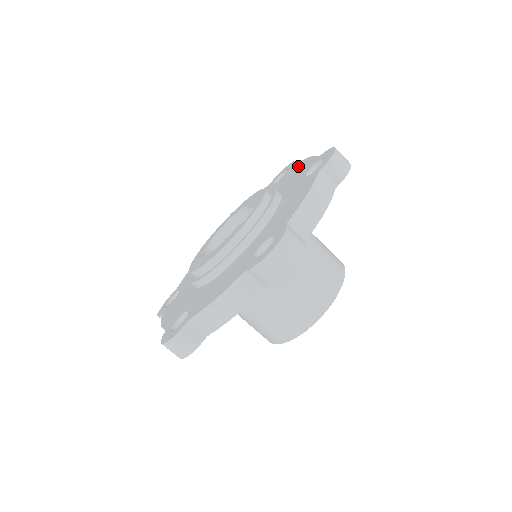
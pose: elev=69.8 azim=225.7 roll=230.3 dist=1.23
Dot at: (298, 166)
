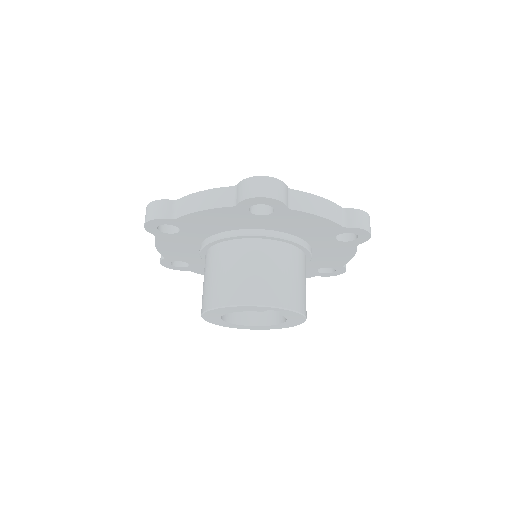
Dot at: occluded
